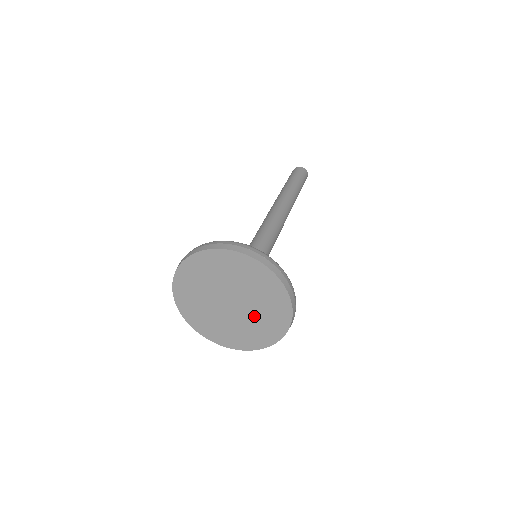
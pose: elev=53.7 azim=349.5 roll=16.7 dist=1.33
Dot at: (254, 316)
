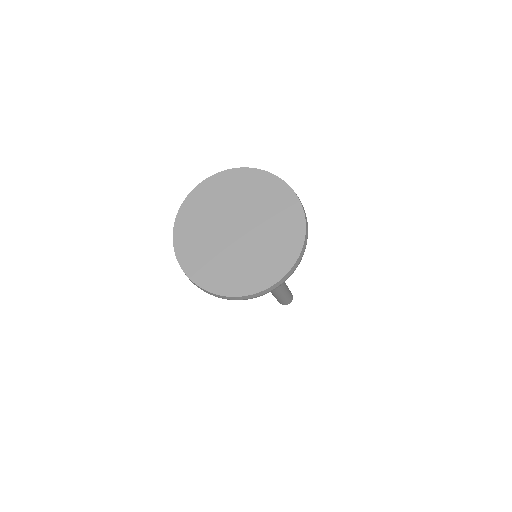
Dot at: (241, 257)
